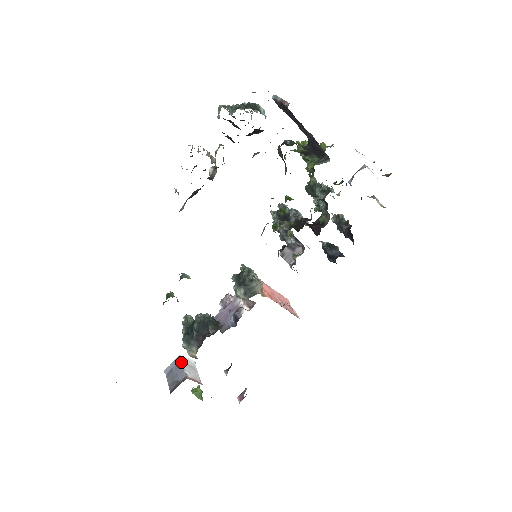
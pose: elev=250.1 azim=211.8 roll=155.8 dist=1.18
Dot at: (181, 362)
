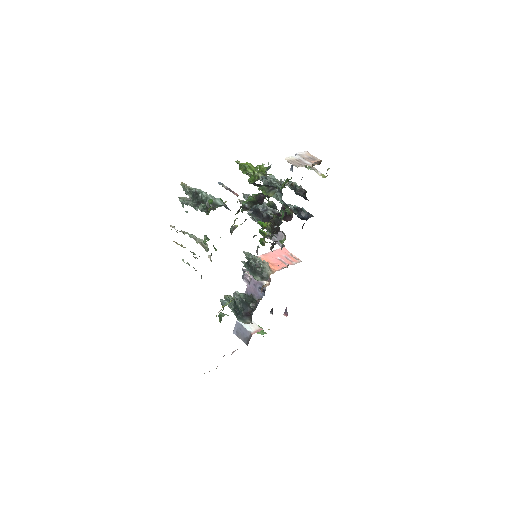
Dot at: (241, 325)
